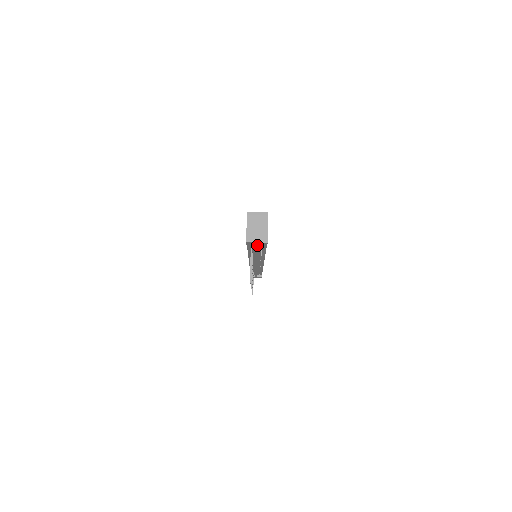
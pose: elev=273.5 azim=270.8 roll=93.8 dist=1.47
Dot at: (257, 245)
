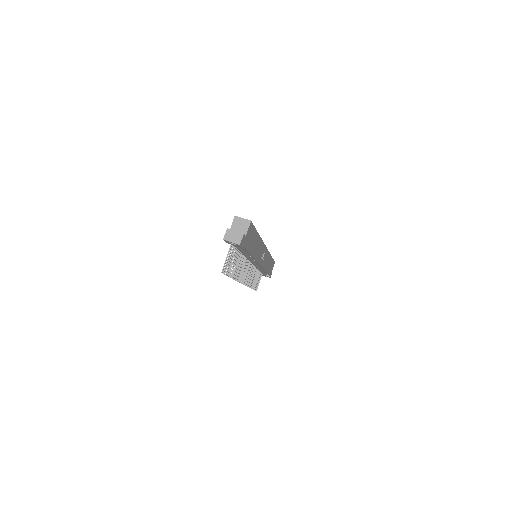
Dot at: (234, 245)
